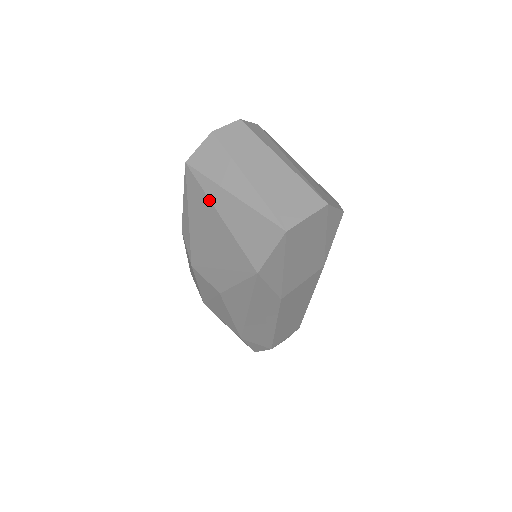
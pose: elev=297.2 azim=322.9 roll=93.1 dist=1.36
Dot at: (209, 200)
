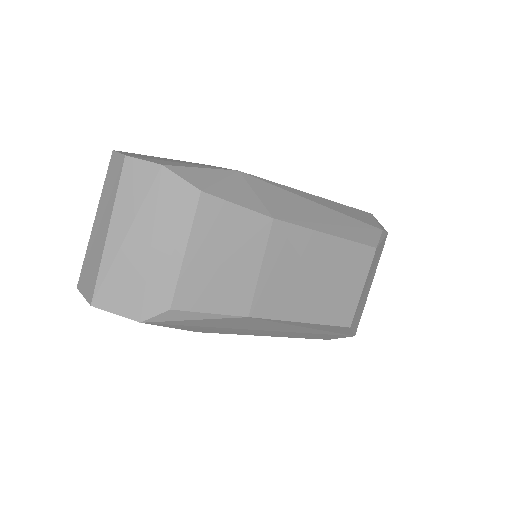
Dot at: occluded
